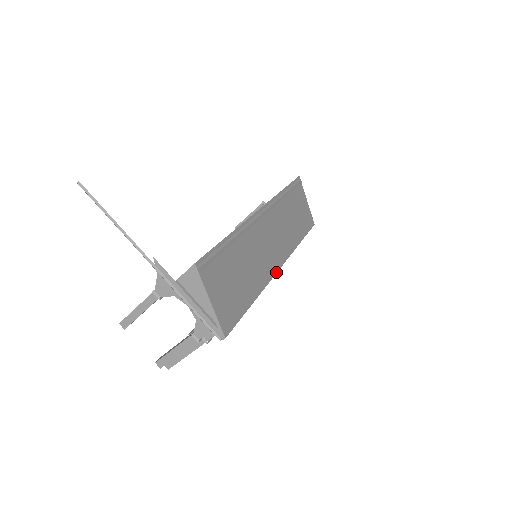
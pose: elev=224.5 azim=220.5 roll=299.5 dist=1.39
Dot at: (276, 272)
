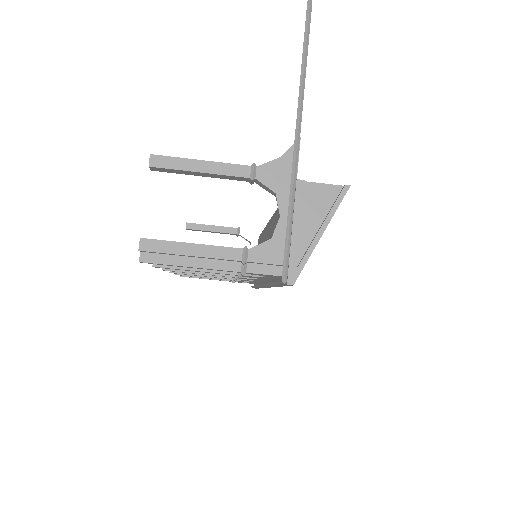
Dot at: occluded
